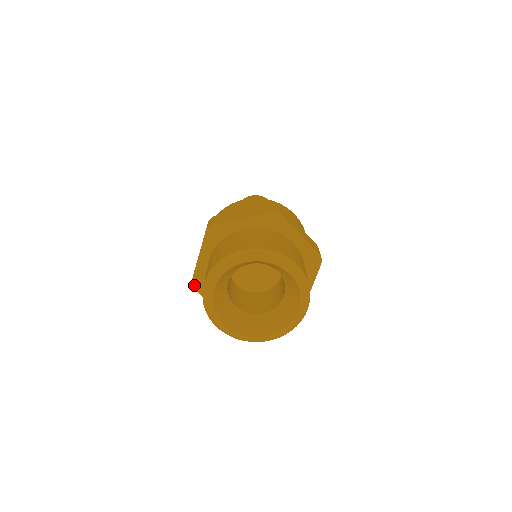
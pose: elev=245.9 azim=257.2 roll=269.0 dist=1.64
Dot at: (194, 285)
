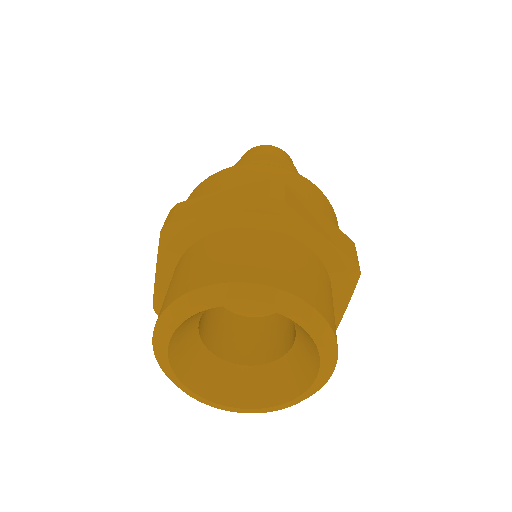
Dot at: (157, 312)
